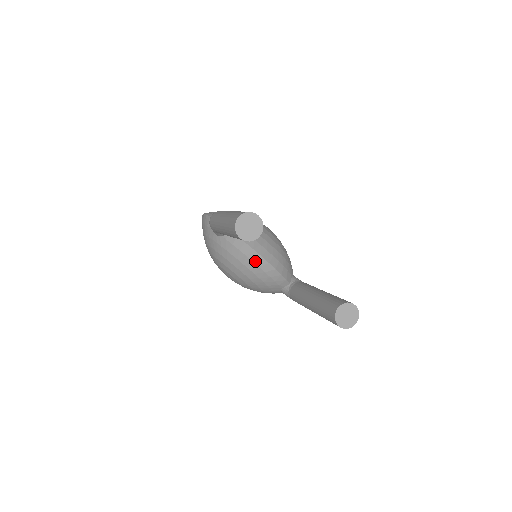
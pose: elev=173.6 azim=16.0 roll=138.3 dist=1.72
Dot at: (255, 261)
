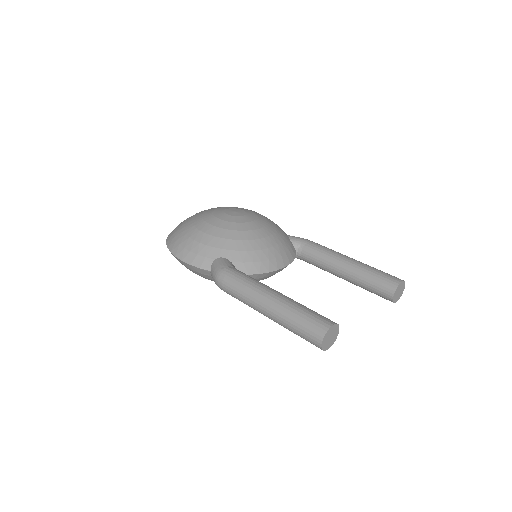
Dot at: occluded
